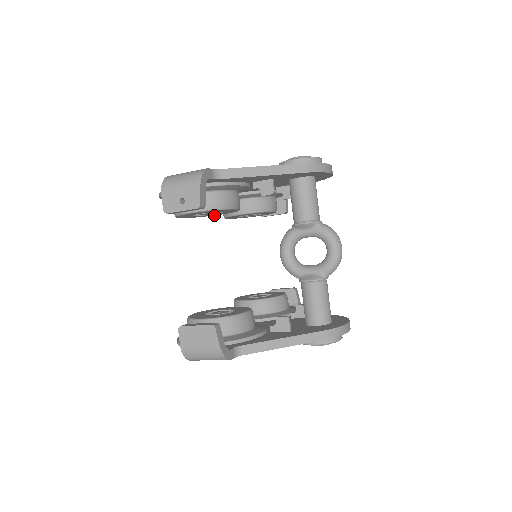
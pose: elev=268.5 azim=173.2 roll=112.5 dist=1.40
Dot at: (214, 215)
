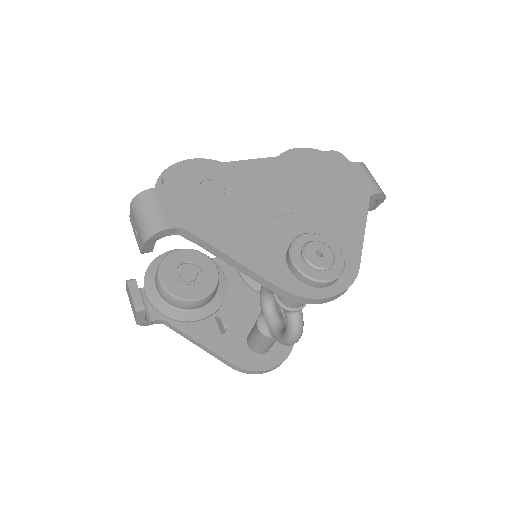
Dot at: occluded
